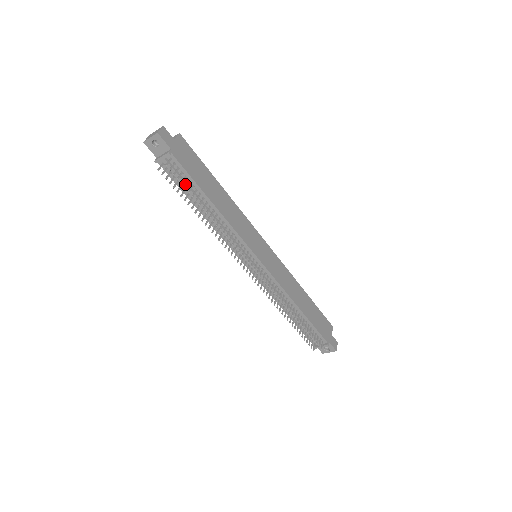
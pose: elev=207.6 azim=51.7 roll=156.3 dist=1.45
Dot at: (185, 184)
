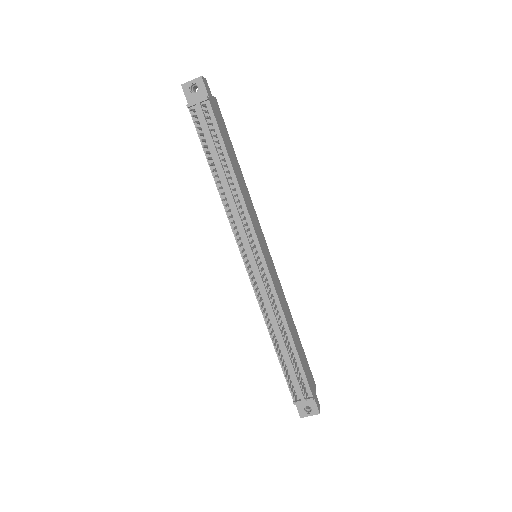
Dot at: (211, 138)
